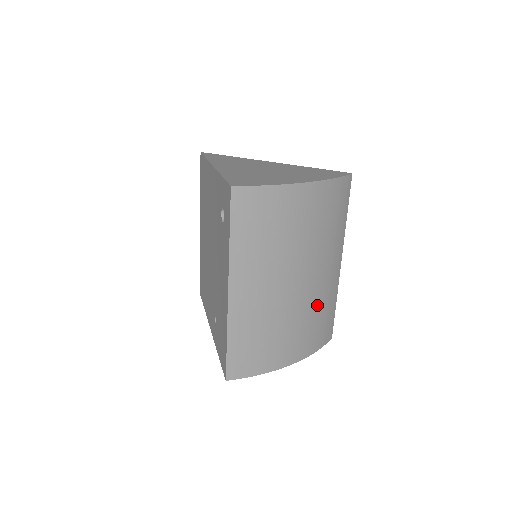
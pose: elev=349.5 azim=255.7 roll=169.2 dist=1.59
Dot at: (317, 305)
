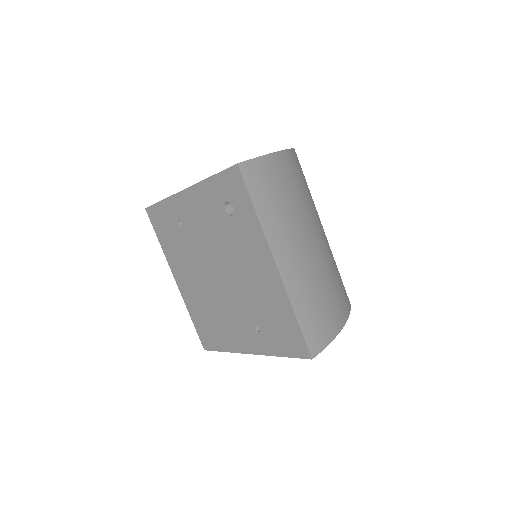
Dot at: (332, 263)
